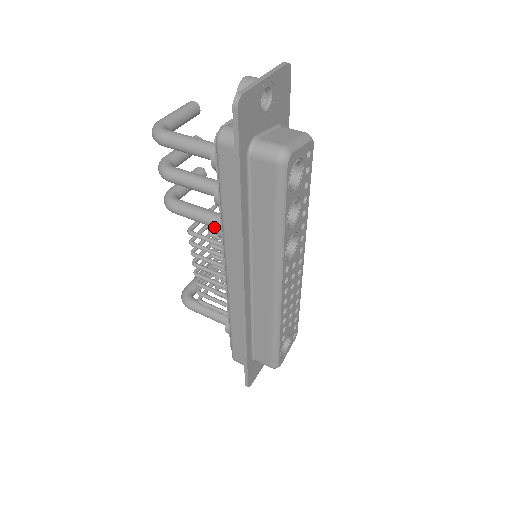
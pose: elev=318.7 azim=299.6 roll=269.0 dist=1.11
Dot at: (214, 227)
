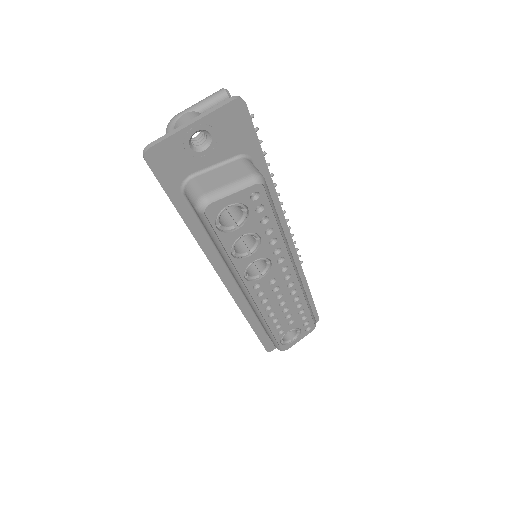
Dot at: occluded
